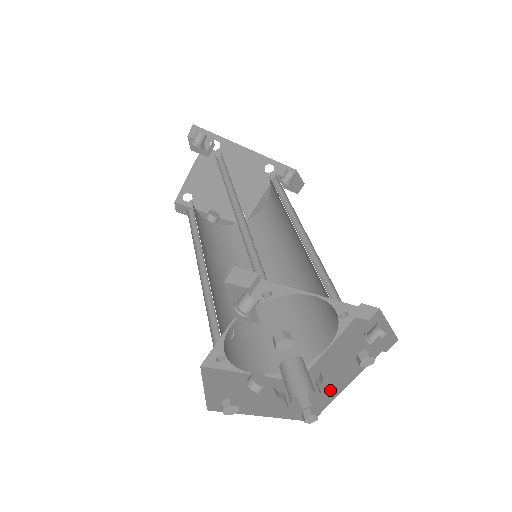
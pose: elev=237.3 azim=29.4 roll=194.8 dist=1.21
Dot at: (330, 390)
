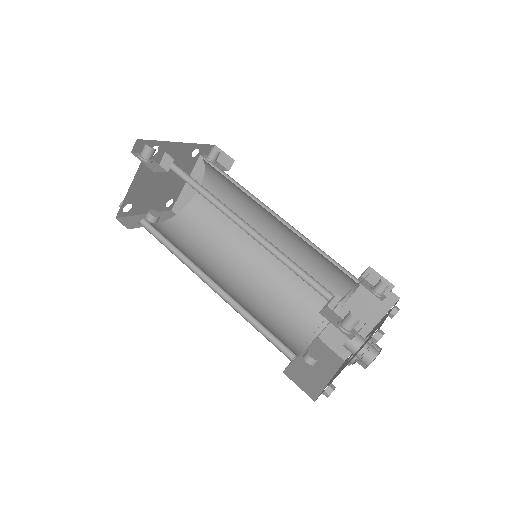
Dot at: occluded
